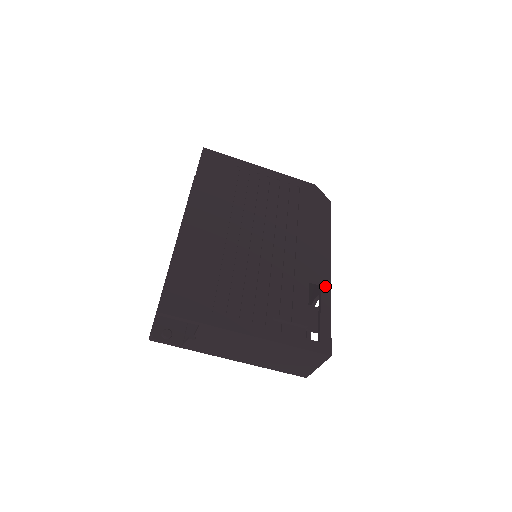
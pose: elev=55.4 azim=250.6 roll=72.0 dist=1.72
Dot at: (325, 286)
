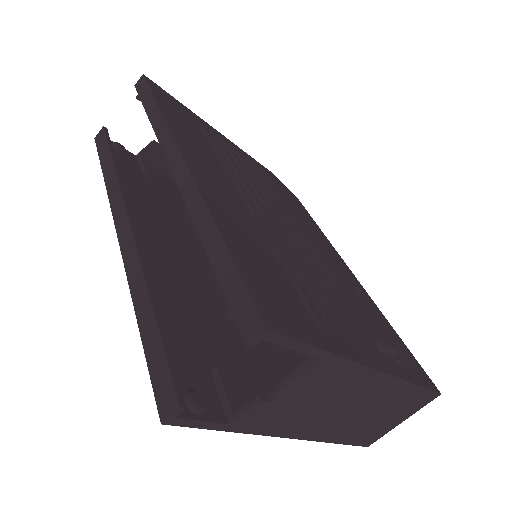
Dot at: (368, 297)
